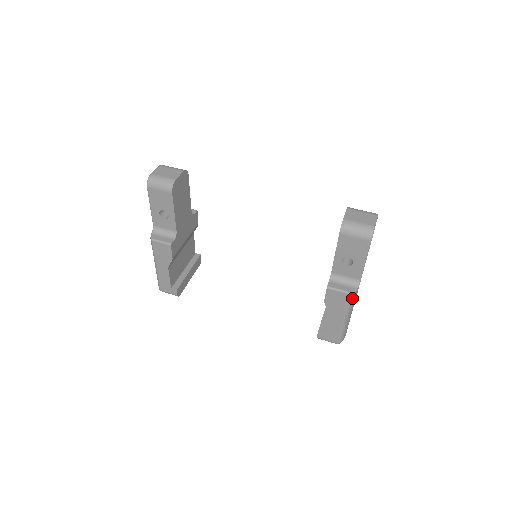
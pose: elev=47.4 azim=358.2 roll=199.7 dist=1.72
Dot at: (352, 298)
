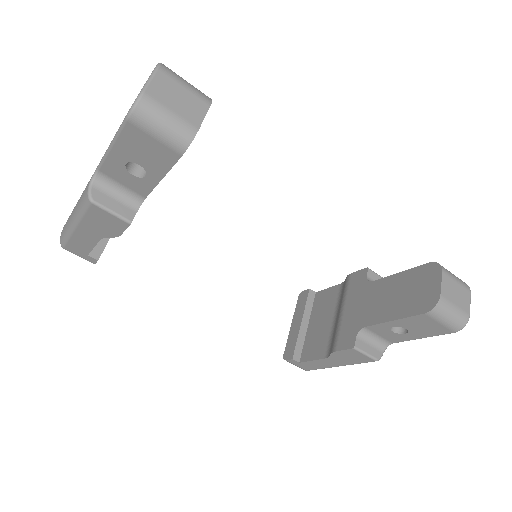
Dot at: occluded
